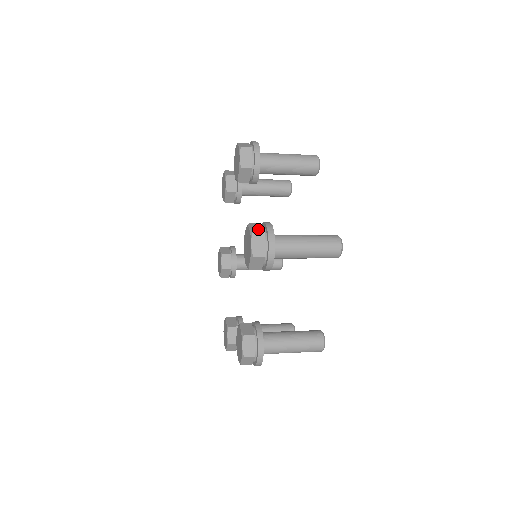
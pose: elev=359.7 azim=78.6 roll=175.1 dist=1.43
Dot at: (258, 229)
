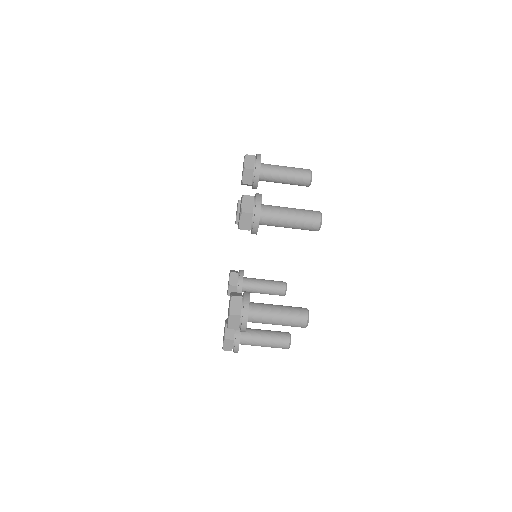
Dot at: occluded
